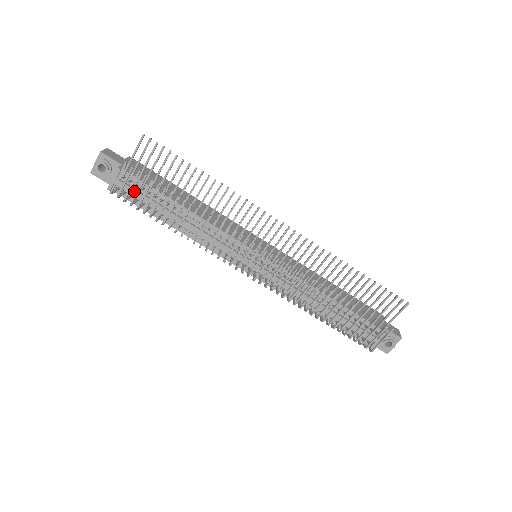
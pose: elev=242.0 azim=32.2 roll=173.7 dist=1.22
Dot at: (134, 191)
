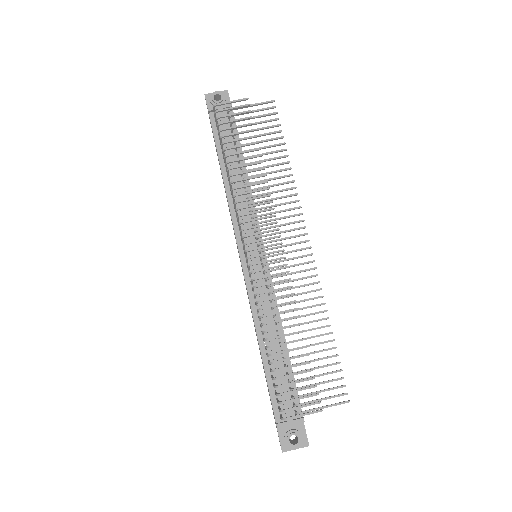
Dot at: (225, 126)
